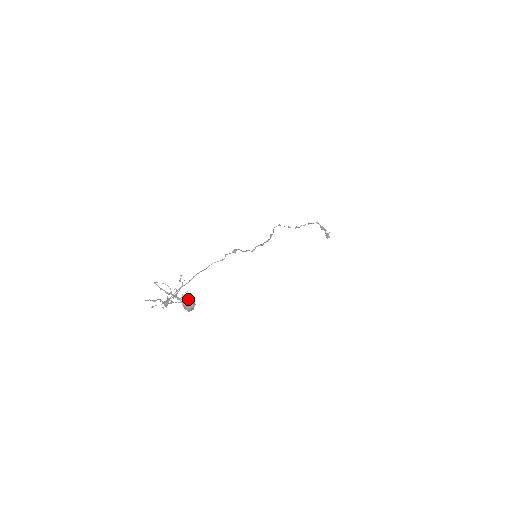
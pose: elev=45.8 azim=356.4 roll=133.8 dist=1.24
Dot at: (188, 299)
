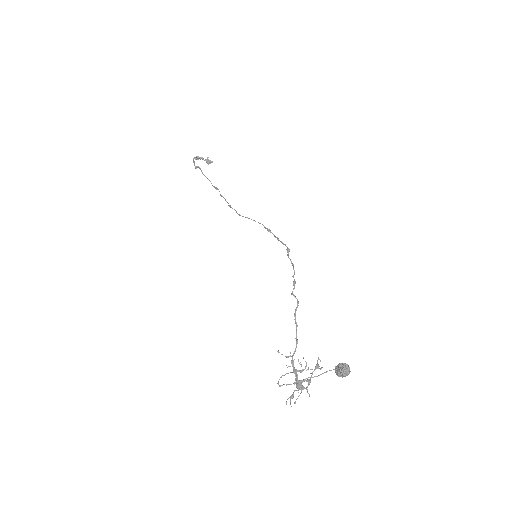
Dot at: (346, 369)
